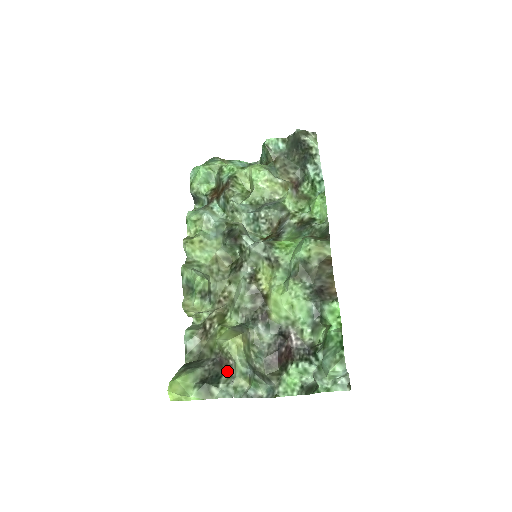
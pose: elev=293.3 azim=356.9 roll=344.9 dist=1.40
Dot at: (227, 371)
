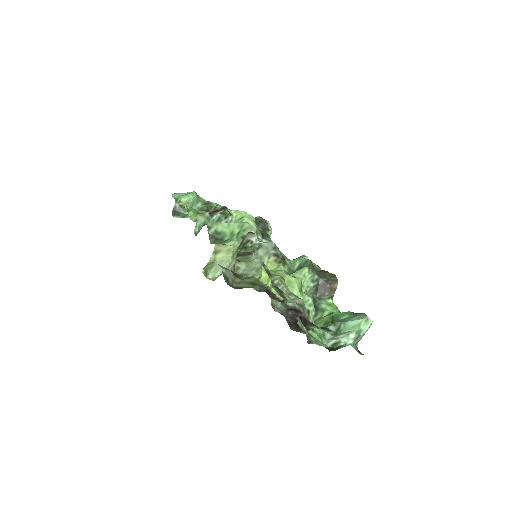
Dot at: (276, 300)
